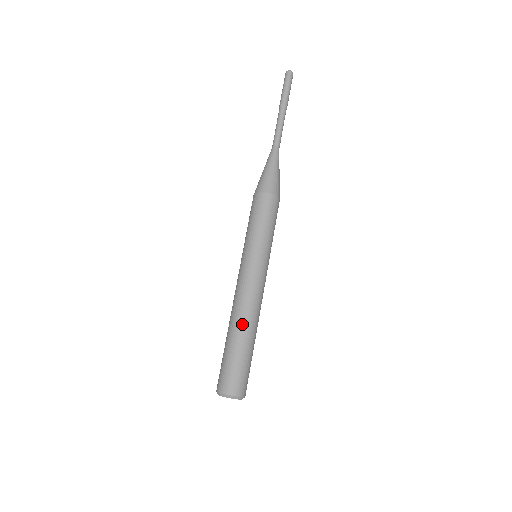
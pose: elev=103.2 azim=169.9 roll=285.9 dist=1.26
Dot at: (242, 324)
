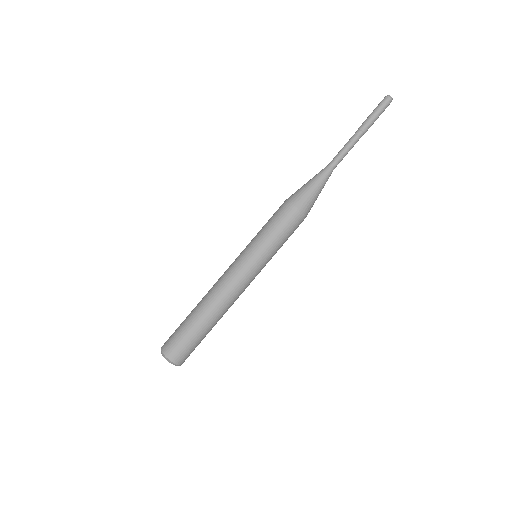
Dot at: (214, 312)
